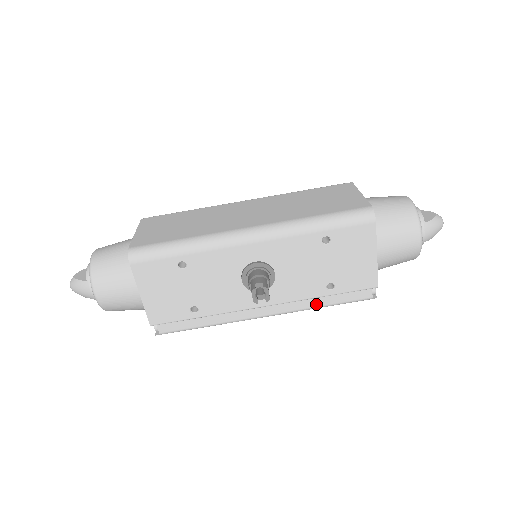
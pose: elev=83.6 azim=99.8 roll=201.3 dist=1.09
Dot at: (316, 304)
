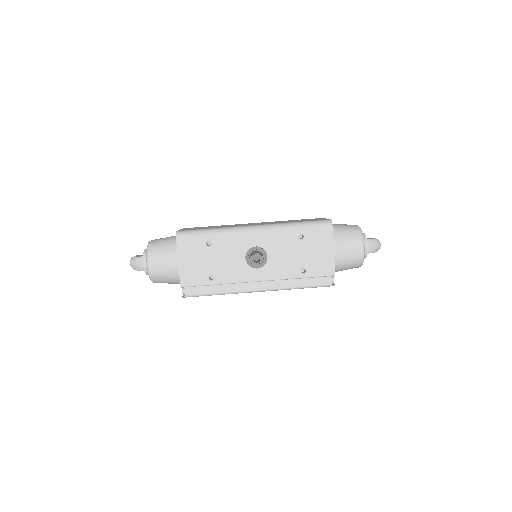
Dot at: (293, 285)
